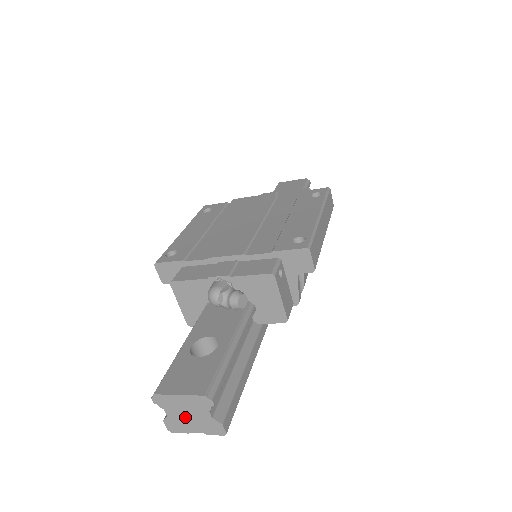
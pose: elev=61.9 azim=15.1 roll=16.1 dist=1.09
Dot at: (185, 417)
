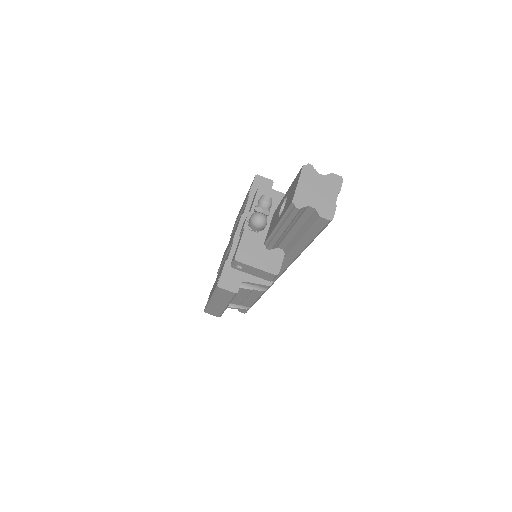
Dot at: (320, 195)
